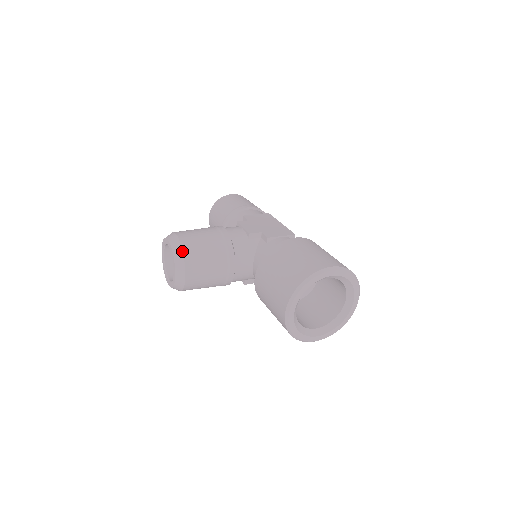
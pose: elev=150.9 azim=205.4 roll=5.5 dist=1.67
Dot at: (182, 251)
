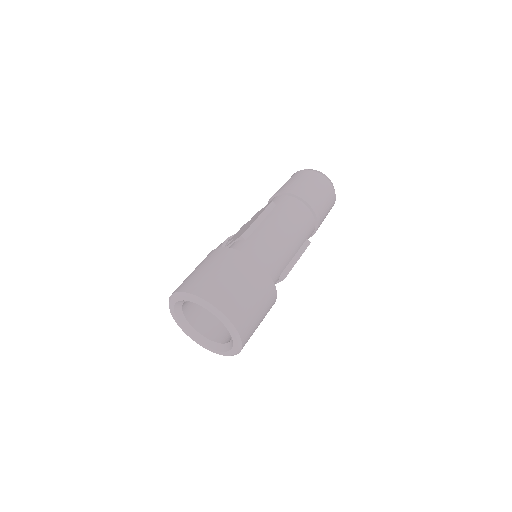
Dot at: occluded
